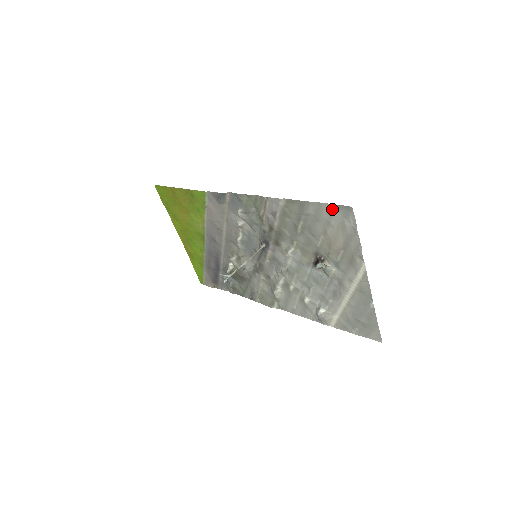
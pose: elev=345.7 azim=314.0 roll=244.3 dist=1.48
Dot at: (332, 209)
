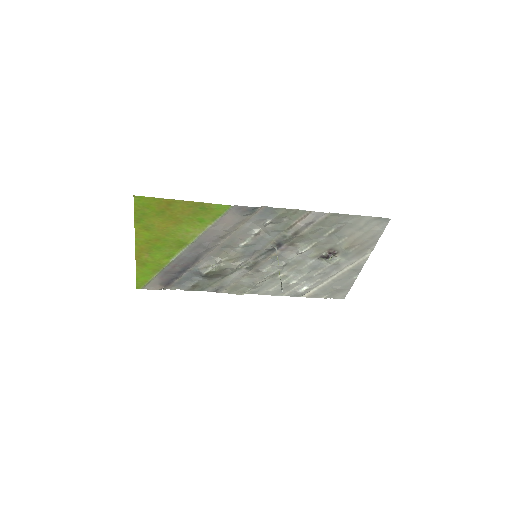
Dot at: (372, 220)
